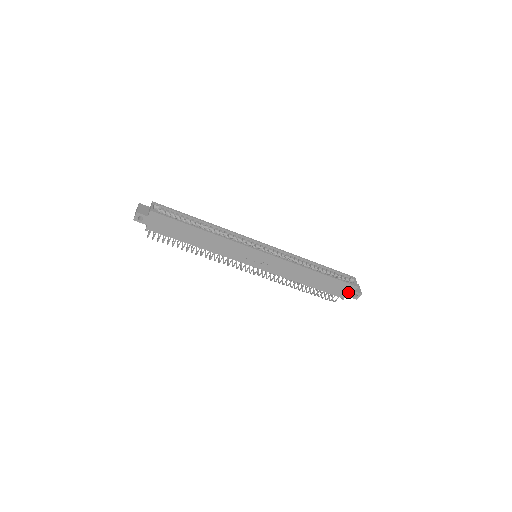
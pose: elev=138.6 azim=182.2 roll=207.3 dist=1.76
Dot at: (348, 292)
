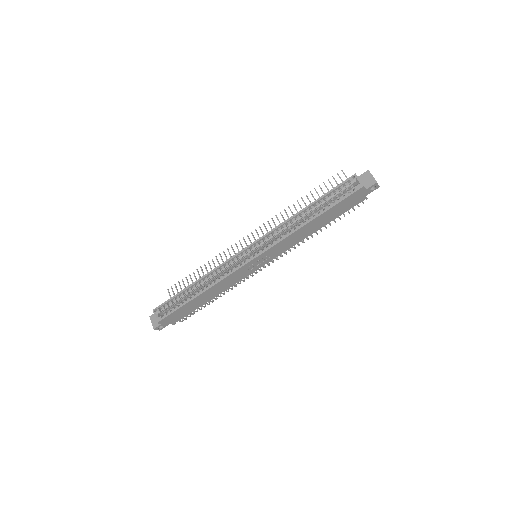
Dot at: (362, 194)
